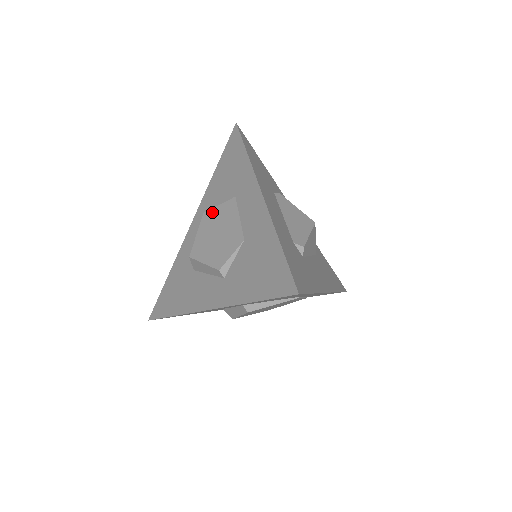
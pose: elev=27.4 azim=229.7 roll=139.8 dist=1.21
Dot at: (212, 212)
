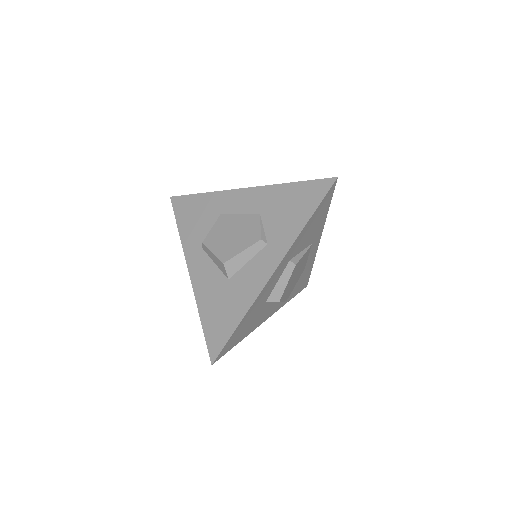
Dot at: (211, 235)
